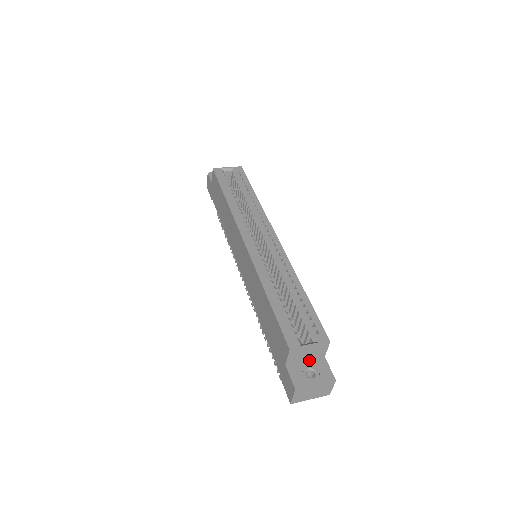
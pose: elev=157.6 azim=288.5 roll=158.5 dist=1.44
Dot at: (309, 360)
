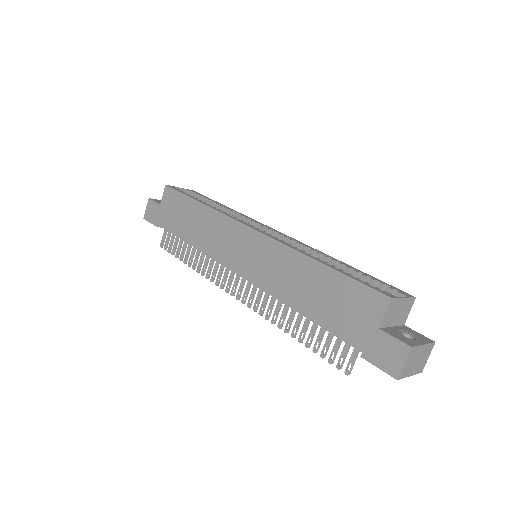
Dot at: (395, 326)
